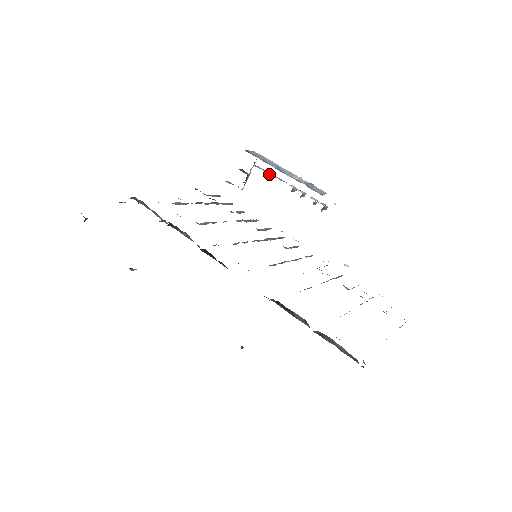
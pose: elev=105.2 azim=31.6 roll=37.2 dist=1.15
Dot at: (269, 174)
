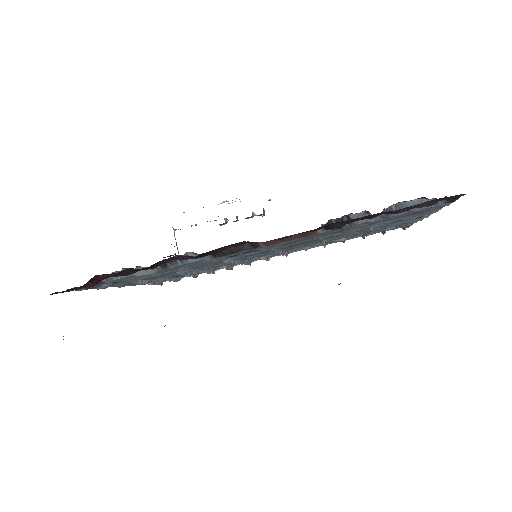
Dot at: occluded
